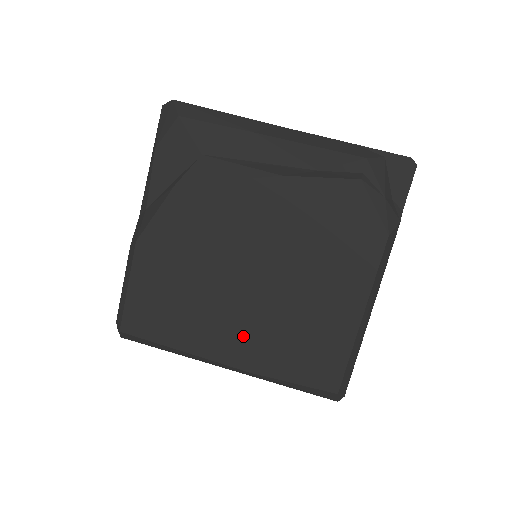
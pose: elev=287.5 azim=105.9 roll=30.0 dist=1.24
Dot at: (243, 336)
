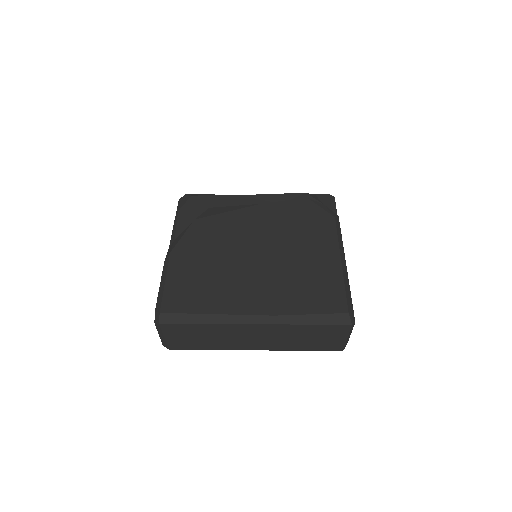
Dot at: (262, 291)
